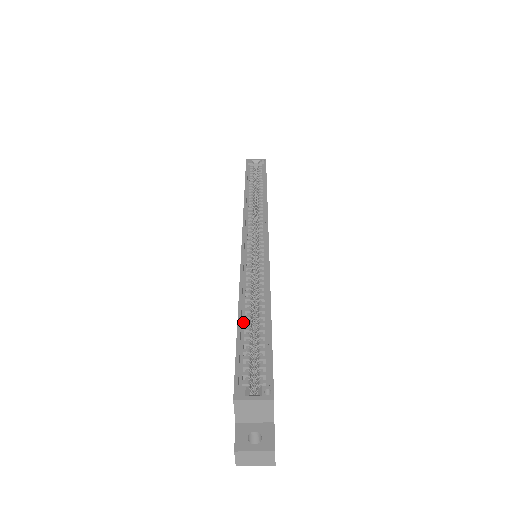
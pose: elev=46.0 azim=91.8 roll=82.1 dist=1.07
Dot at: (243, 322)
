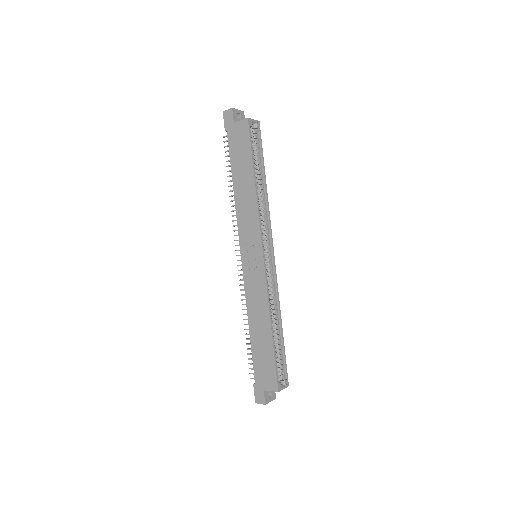
Dot at: (273, 338)
